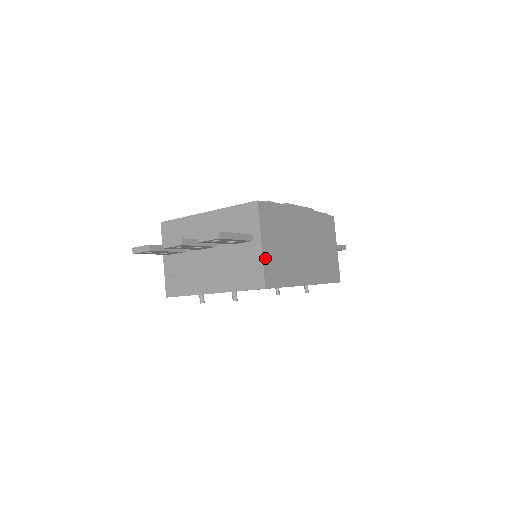
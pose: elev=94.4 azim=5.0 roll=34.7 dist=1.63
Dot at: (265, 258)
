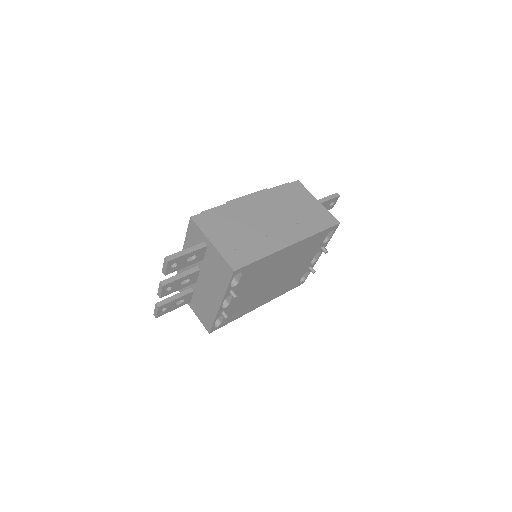
Dot at: (221, 250)
